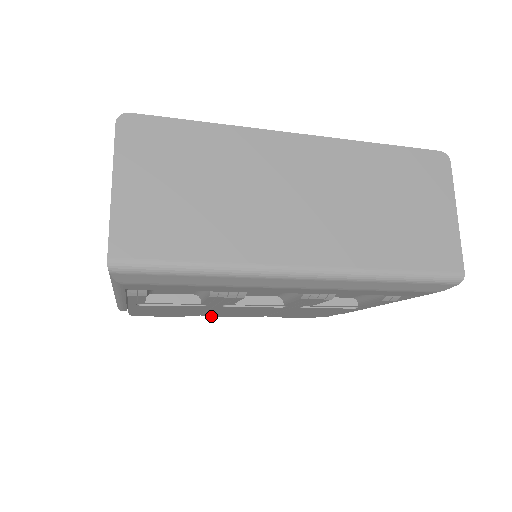
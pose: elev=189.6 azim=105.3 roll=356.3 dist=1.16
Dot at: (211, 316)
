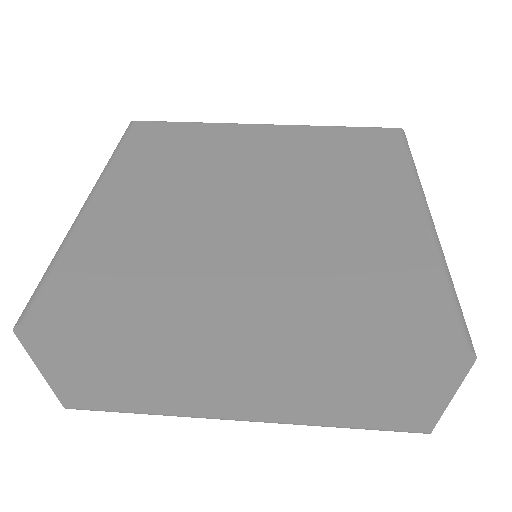
Dot at: occluded
